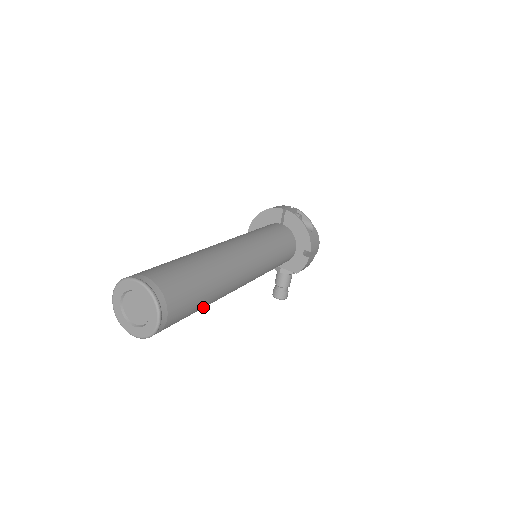
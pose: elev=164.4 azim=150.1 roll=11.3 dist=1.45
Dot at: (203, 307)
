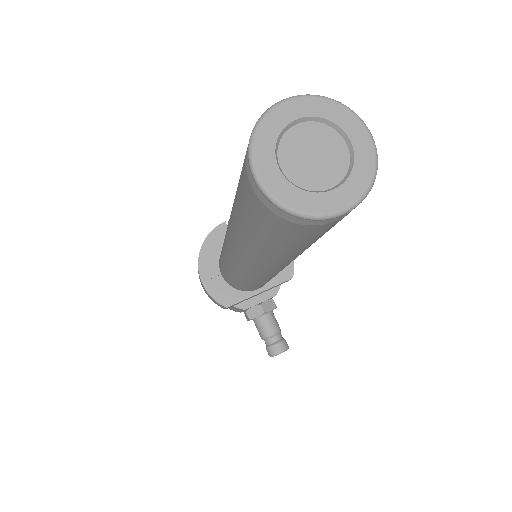
Dot at: occluded
